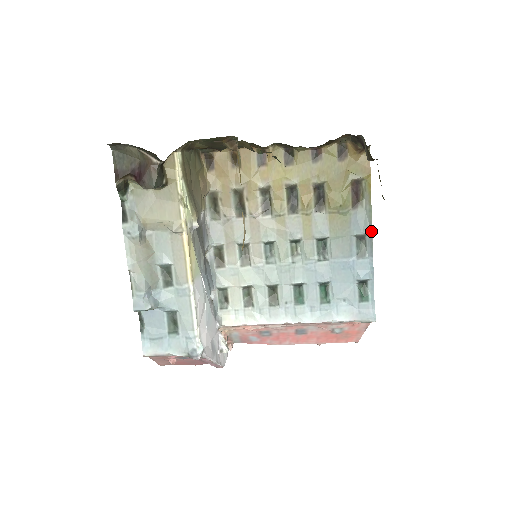
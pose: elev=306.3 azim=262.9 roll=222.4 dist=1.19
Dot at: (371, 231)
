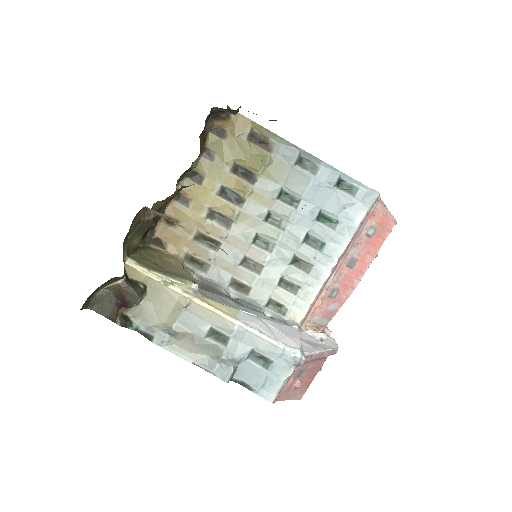
Dot at: (299, 149)
